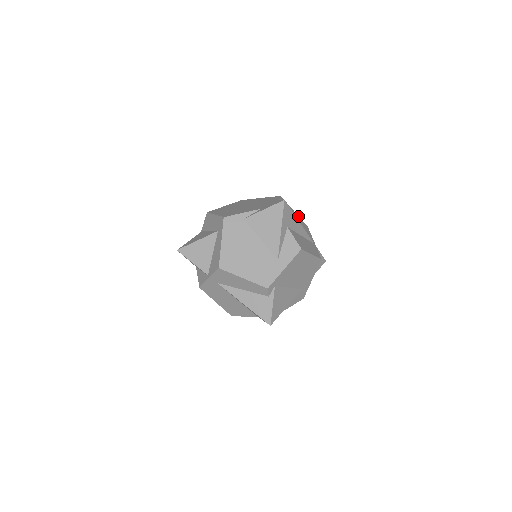
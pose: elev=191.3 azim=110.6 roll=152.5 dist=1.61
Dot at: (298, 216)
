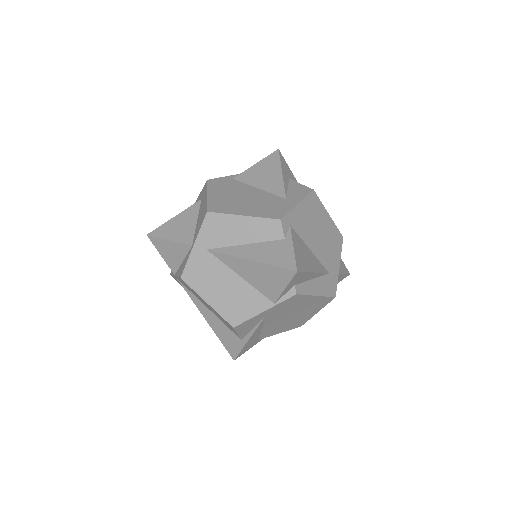
Dot at: occluded
